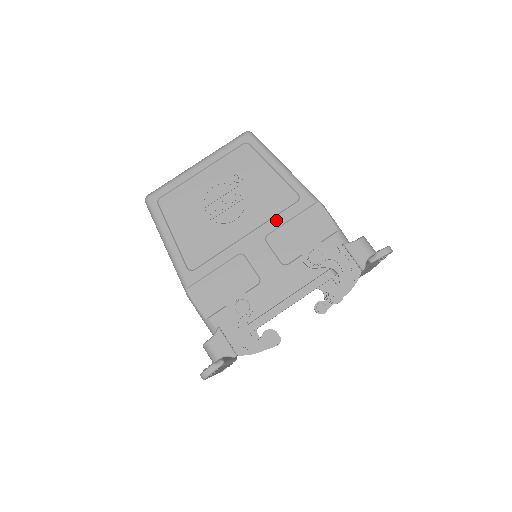
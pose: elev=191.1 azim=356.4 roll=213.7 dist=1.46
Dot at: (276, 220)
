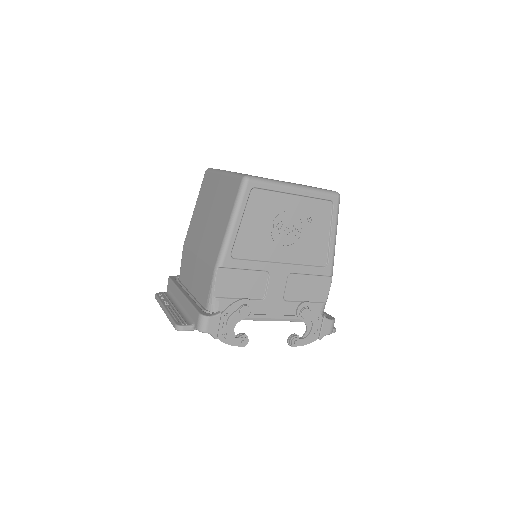
Dot at: (304, 268)
